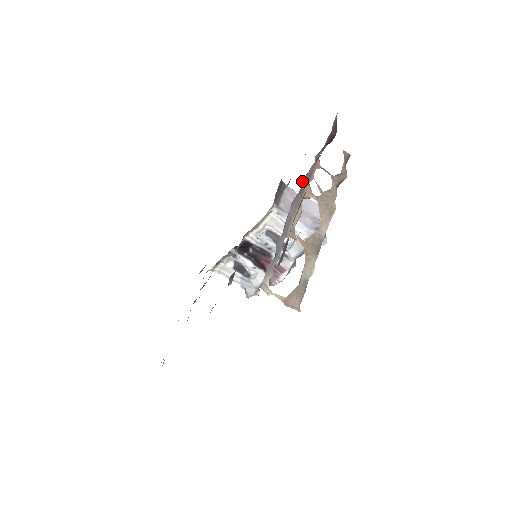
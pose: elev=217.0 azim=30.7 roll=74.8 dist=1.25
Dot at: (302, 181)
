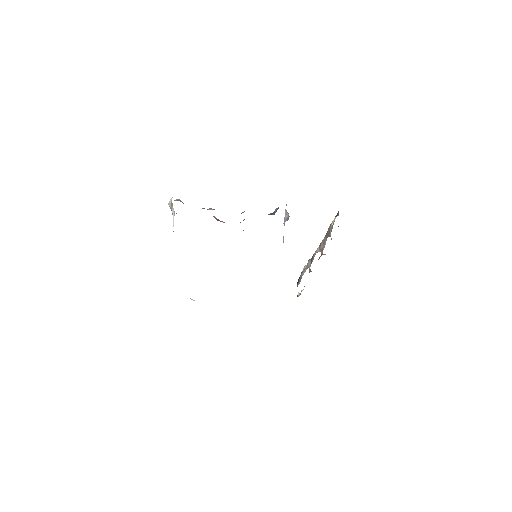
Dot at: occluded
